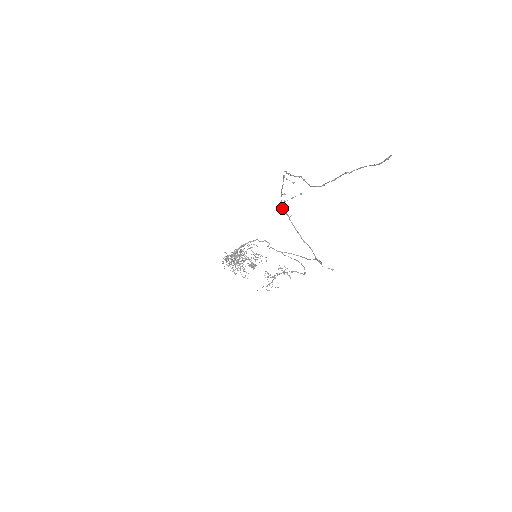
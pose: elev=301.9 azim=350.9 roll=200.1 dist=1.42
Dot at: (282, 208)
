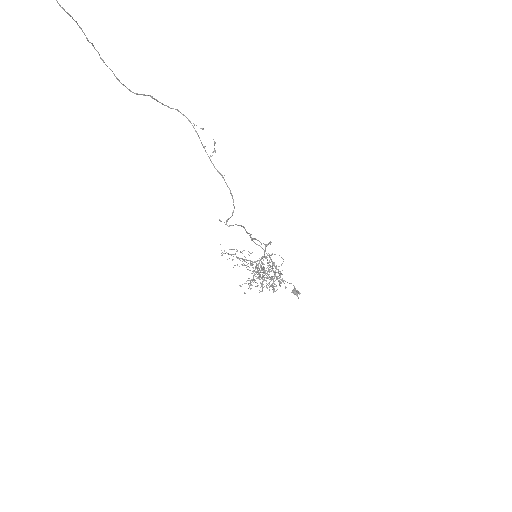
Dot at: (214, 166)
